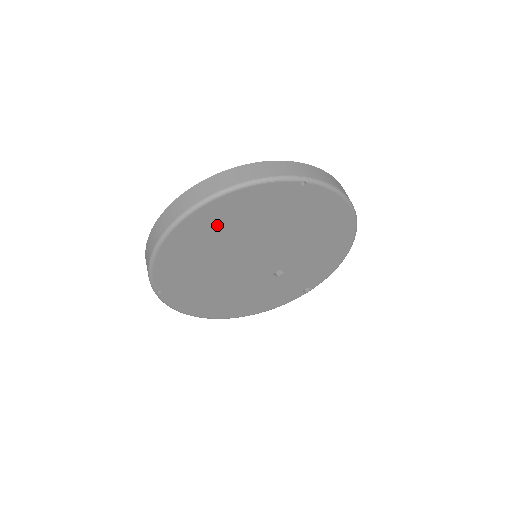
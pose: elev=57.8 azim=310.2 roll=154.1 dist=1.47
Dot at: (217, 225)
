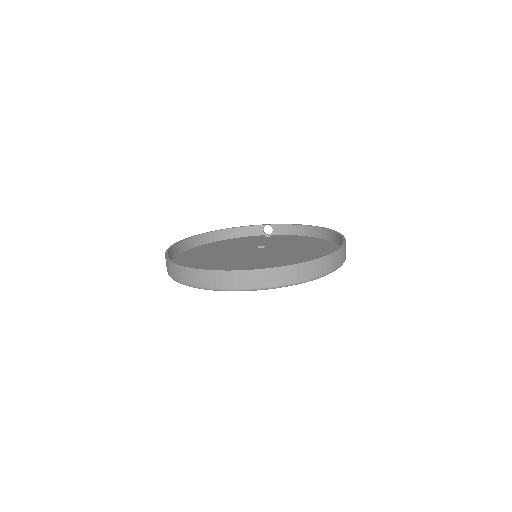
Dot at: occluded
